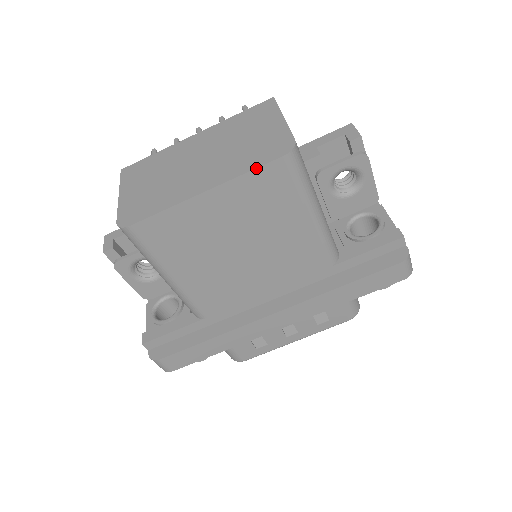
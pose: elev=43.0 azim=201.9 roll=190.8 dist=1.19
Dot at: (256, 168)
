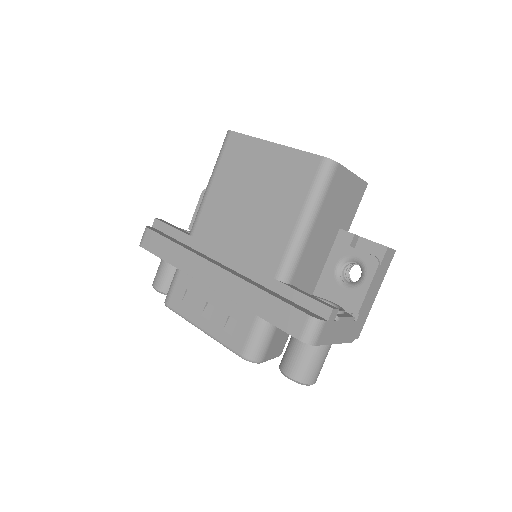
Dot at: (305, 151)
